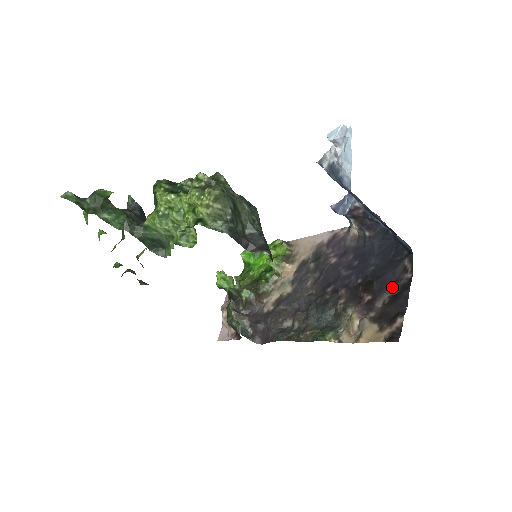
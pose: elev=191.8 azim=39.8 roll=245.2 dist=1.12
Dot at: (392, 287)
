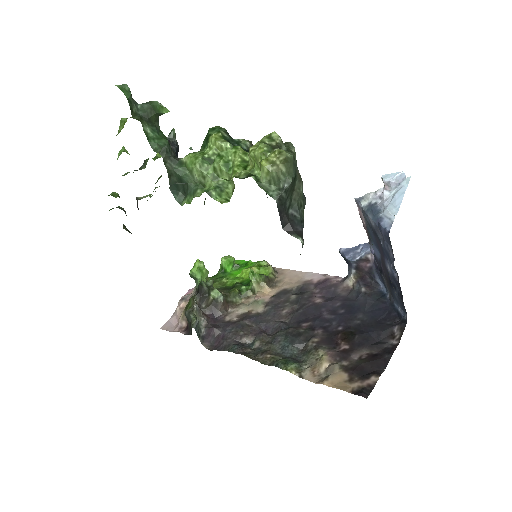
Dot at: (373, 346)
